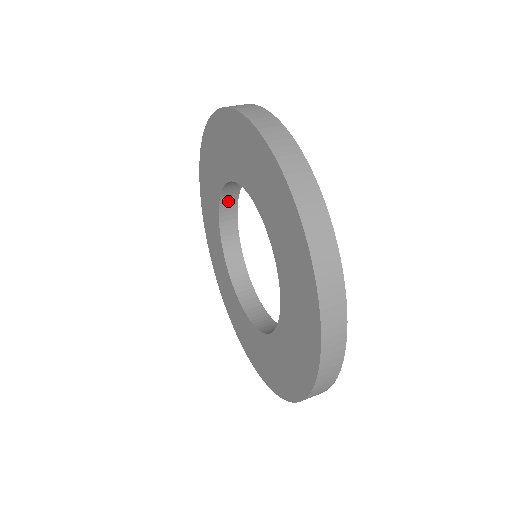
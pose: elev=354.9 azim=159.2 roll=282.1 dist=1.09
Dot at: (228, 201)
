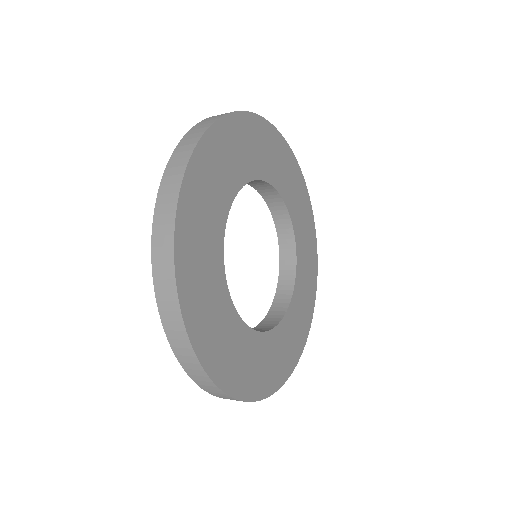
Dot at: (285, 232)
